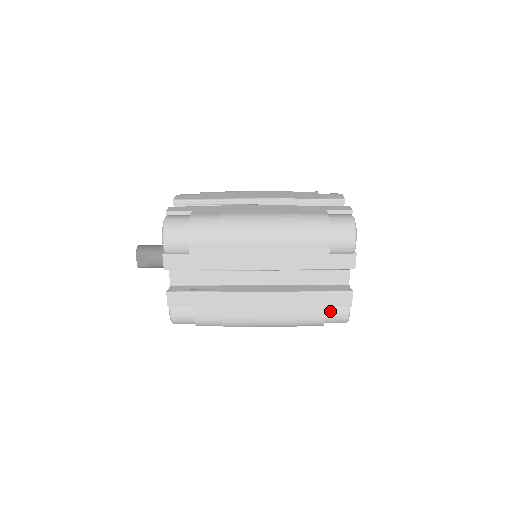
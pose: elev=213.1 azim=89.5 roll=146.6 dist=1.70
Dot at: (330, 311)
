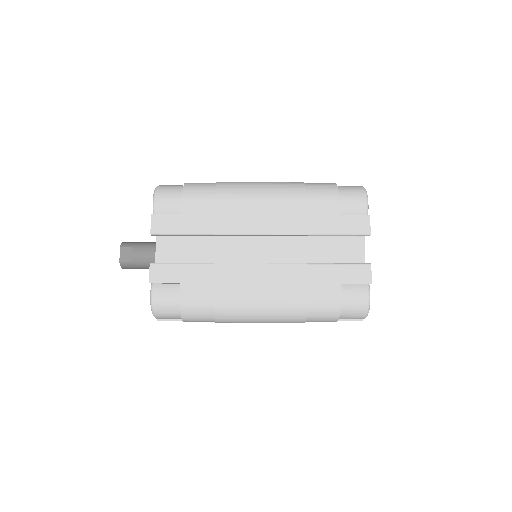
Dot at: (346, 292)
